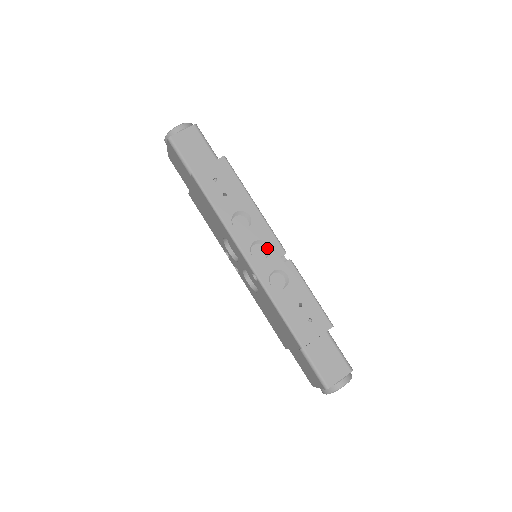
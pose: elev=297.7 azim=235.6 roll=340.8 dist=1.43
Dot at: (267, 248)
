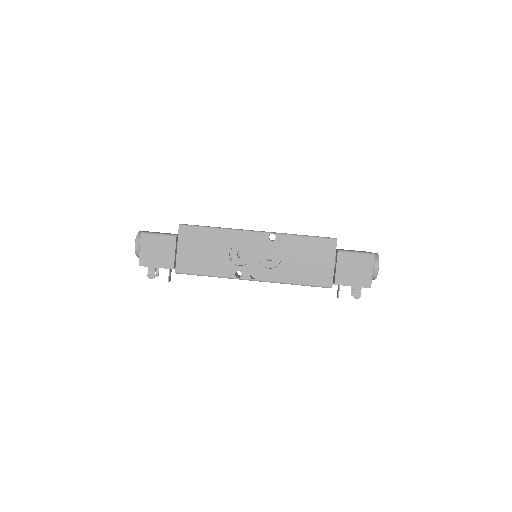
Dot at: occluded
